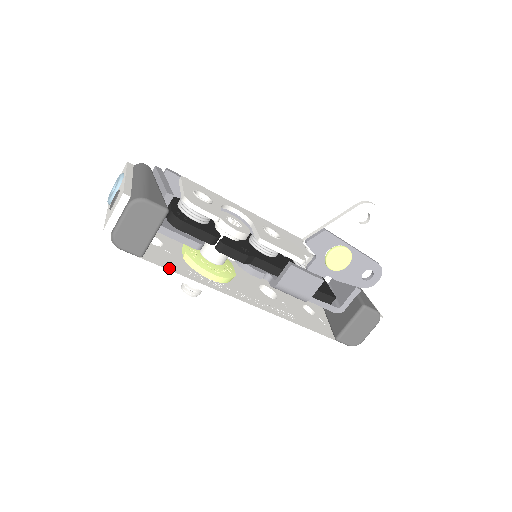
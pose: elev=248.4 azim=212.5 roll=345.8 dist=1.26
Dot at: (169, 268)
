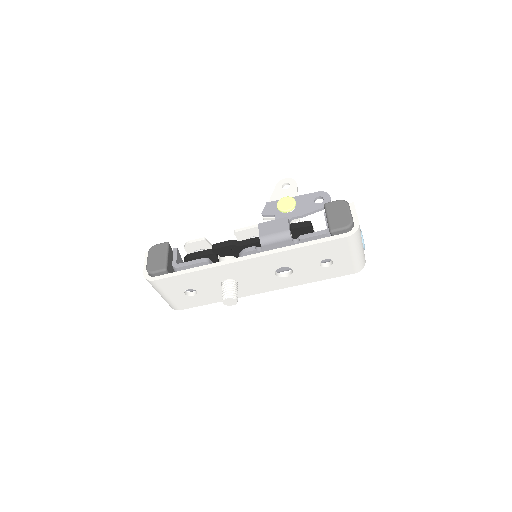
Dot at: (188, 271)
